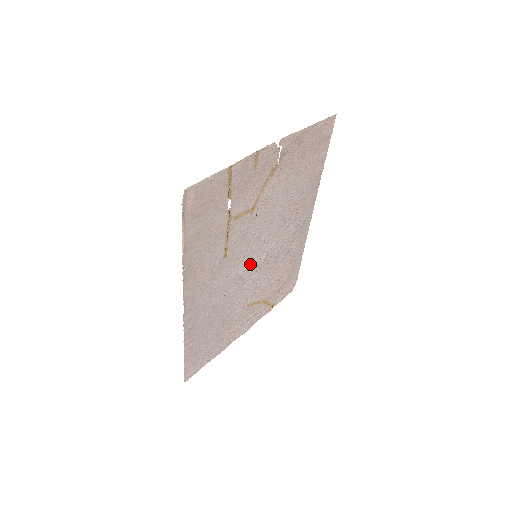
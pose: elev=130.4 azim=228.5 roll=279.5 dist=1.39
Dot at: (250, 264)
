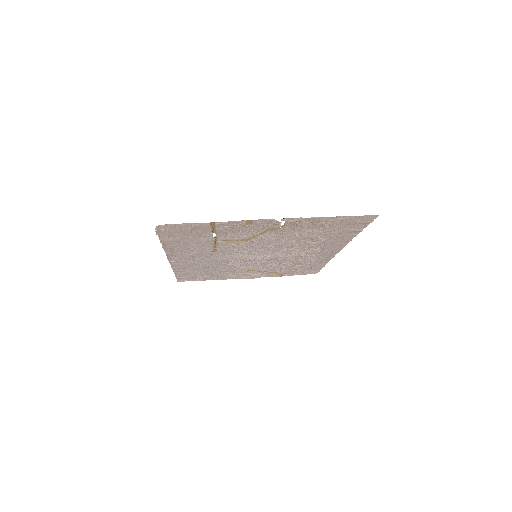
Dot at: (248, 258)
